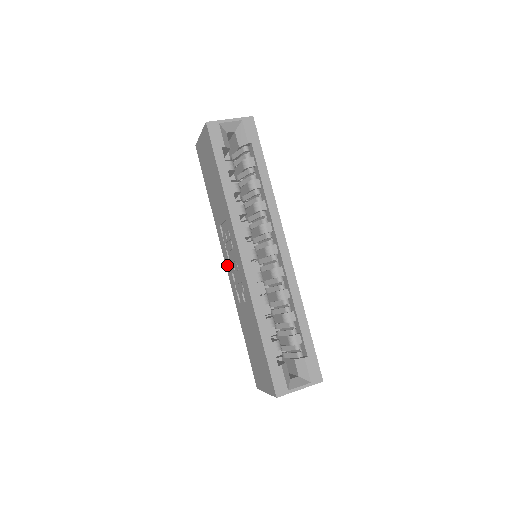
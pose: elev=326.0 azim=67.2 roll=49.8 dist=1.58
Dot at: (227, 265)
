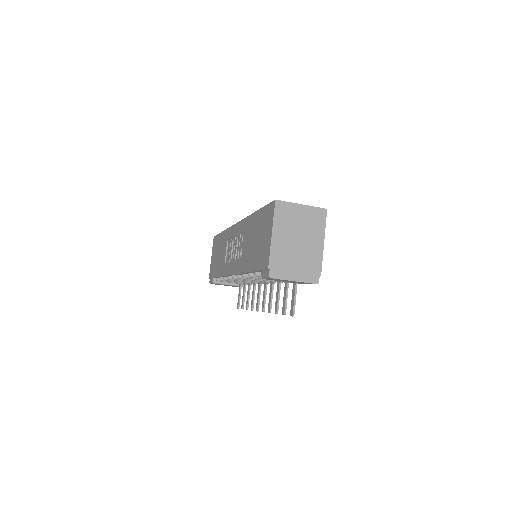
Dot at: (231, 269)
